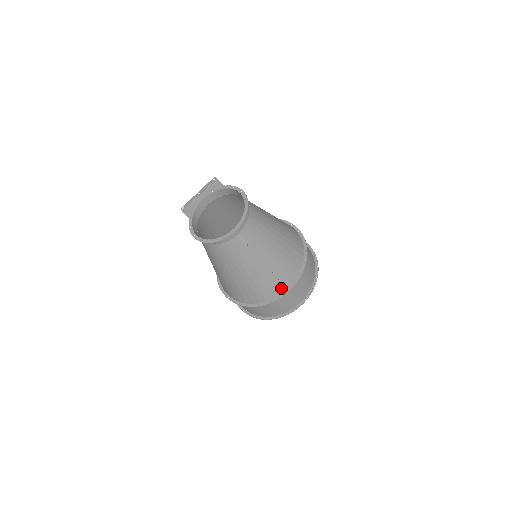
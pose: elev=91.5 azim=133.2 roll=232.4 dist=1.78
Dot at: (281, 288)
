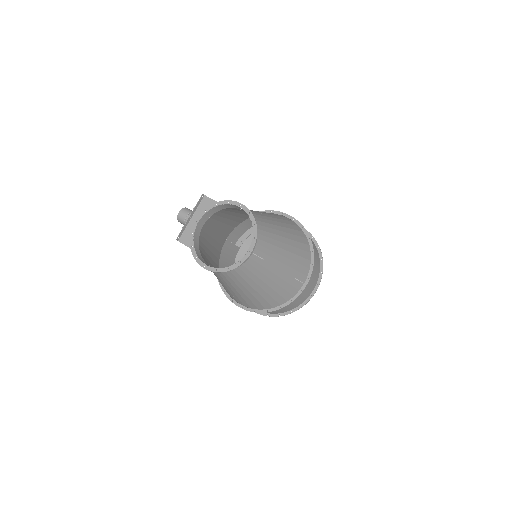
Dot at: (298, 285)
